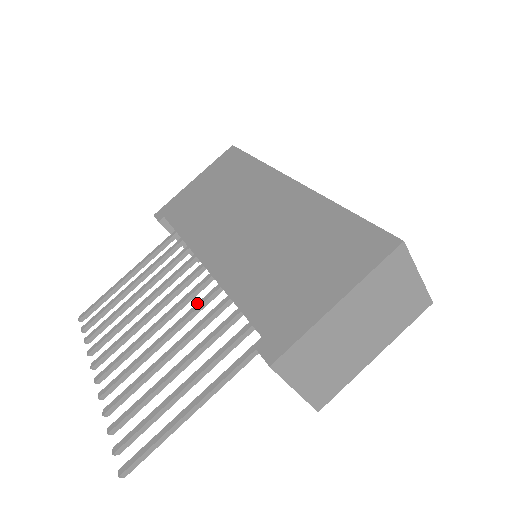
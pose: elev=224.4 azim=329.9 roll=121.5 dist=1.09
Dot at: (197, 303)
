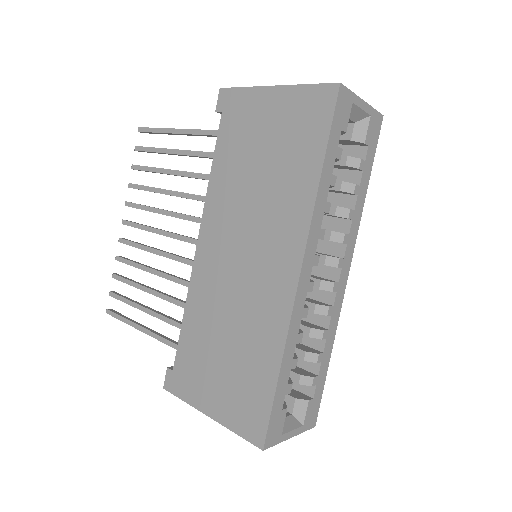
Dot at: (186, 259)
